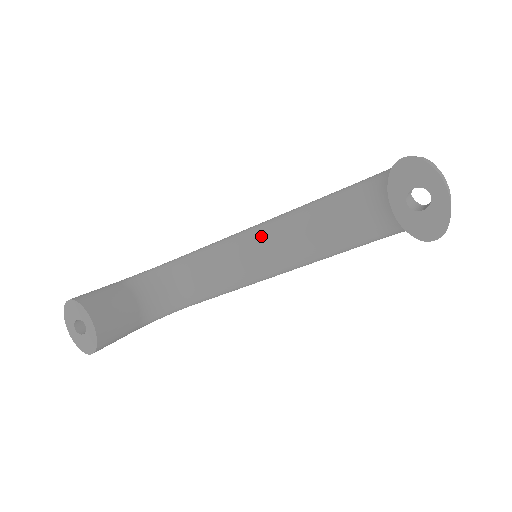
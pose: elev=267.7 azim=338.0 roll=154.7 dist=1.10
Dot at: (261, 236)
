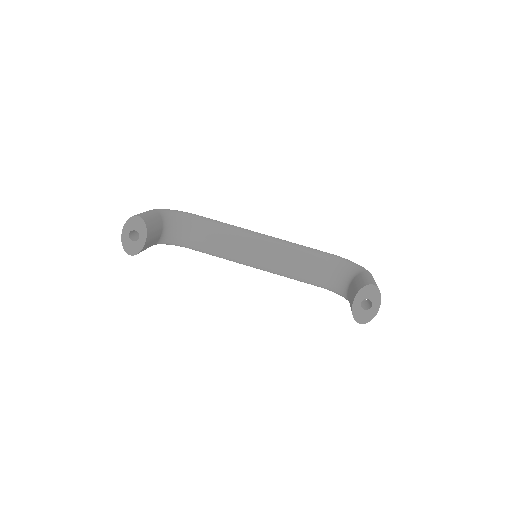
Dot at: (262, 244)
